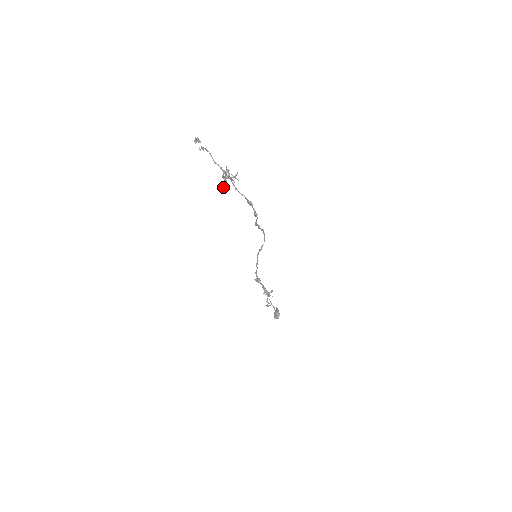
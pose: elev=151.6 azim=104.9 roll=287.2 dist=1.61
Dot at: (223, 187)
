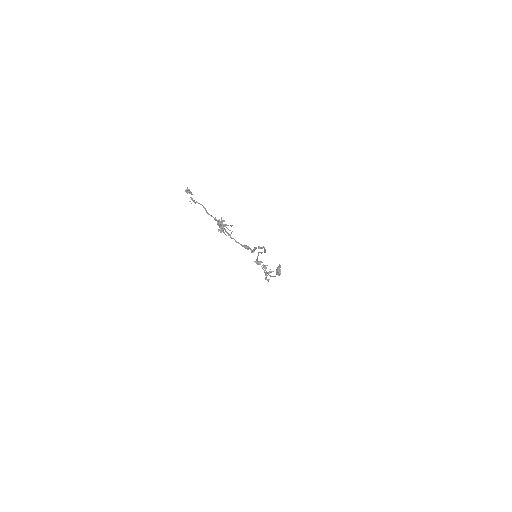
Dot at: occluded
